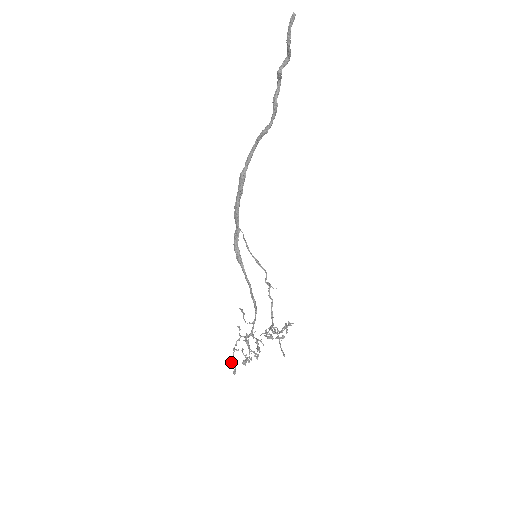
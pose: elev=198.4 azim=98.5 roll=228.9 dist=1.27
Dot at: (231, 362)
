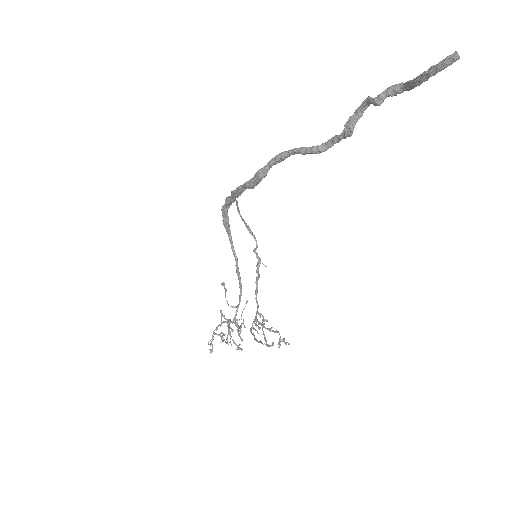
Dot at: occluded
